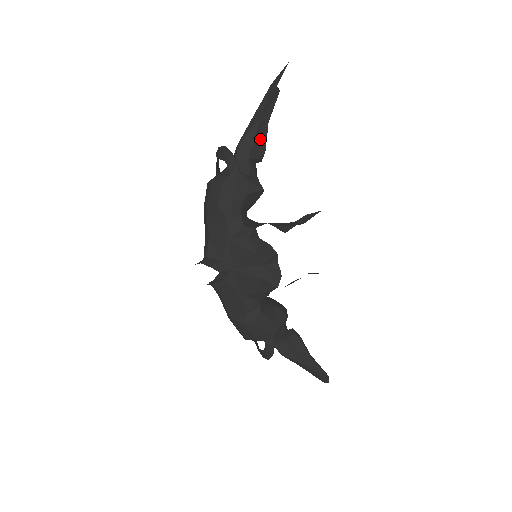
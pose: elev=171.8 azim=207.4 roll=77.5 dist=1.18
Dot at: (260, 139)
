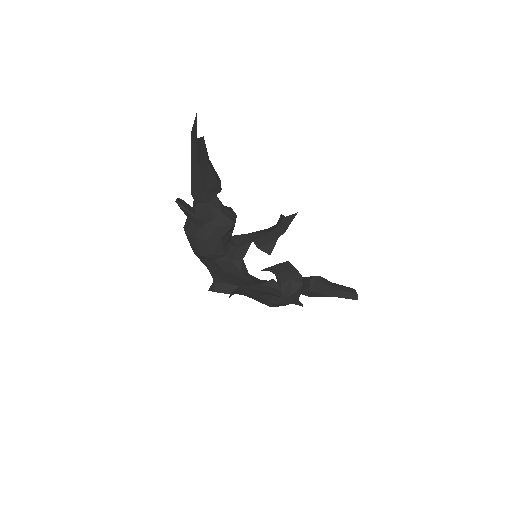
Dot at: (209, 181)
